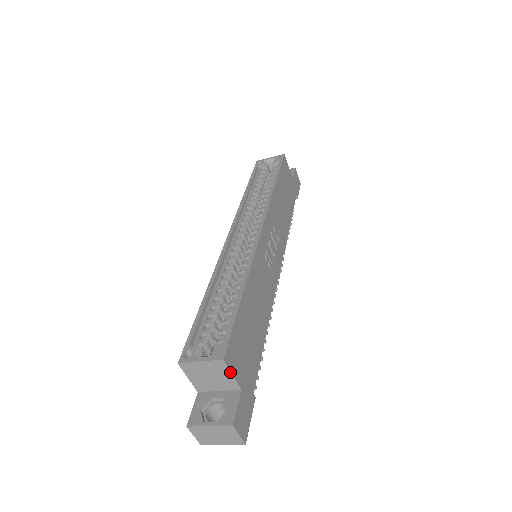
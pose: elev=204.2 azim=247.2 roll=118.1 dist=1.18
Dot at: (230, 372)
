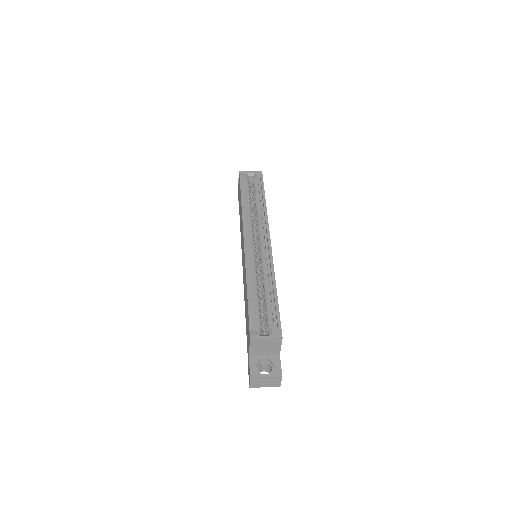
Dot at: occluded
